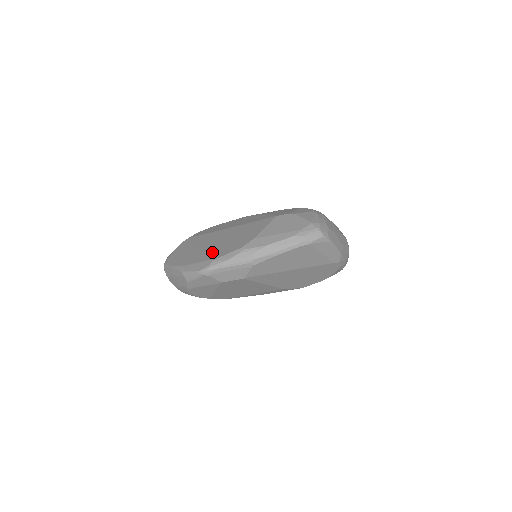
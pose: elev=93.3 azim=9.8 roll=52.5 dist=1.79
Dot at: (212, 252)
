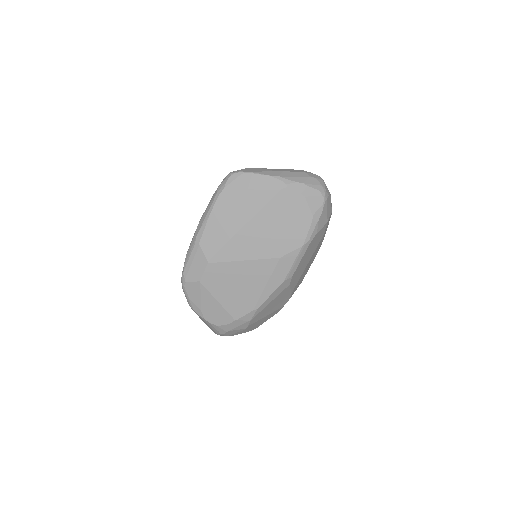
Dot at: occluded
